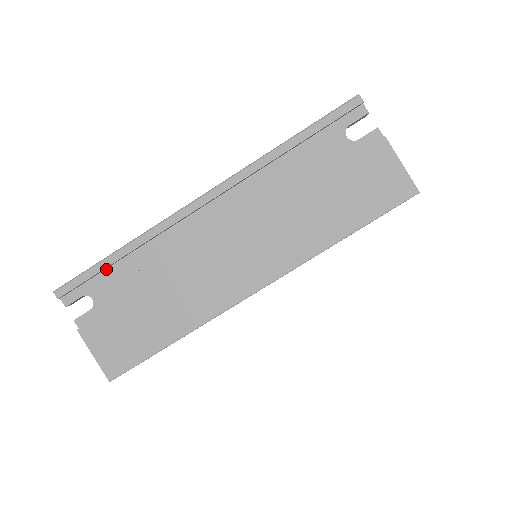
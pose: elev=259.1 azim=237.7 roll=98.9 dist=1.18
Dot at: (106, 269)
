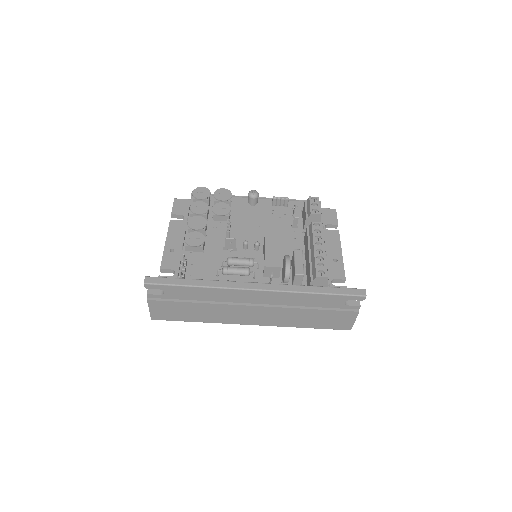
Dot at: (181, 287)
